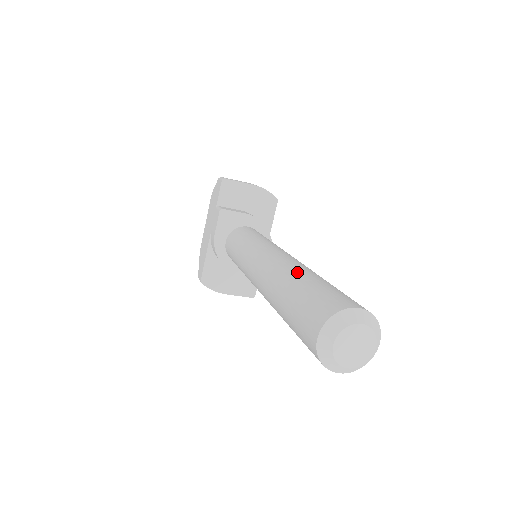
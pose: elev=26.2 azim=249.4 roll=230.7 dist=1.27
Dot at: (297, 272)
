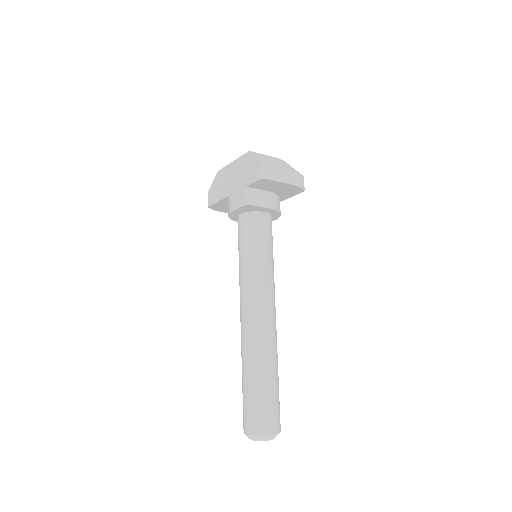
Dot at: (263, 365)
